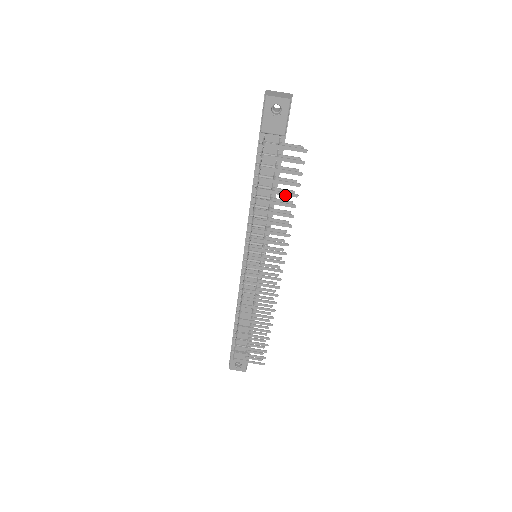
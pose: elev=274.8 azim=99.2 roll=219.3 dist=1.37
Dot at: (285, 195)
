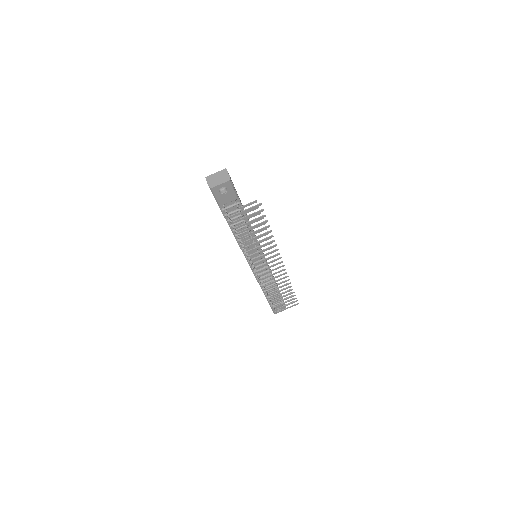
Dot at: occluded
